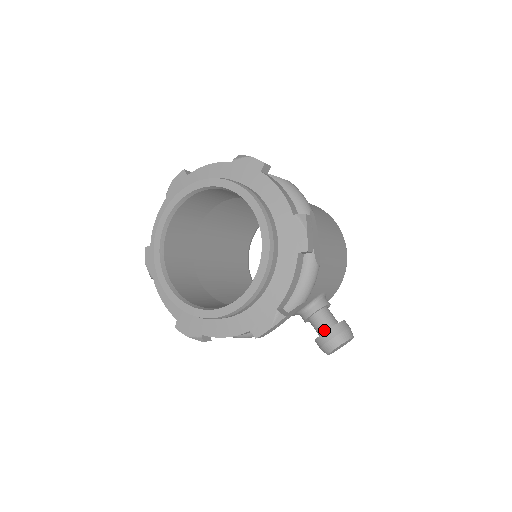
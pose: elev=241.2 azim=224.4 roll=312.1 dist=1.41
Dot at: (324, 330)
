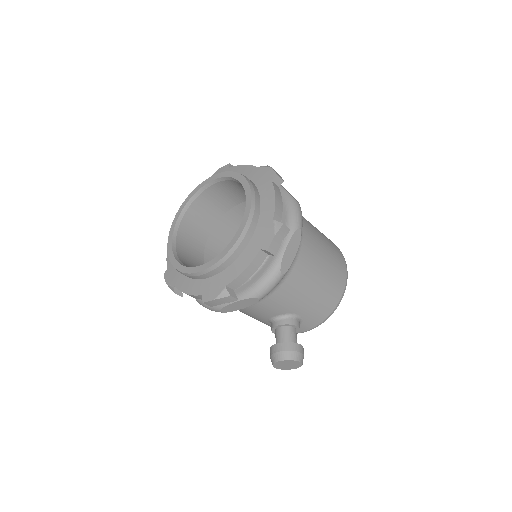
Dot at: occluded
